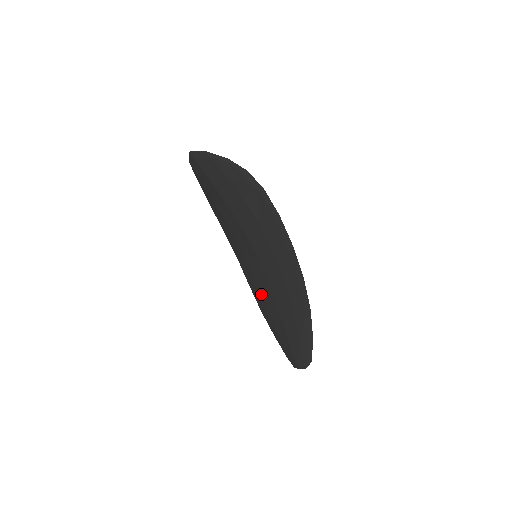
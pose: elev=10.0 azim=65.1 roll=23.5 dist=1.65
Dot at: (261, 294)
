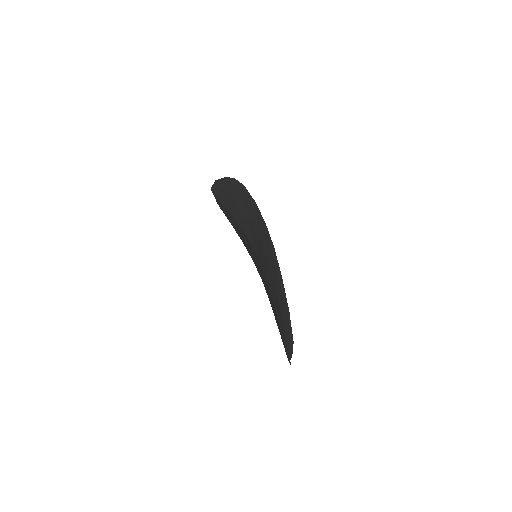
Dot at: occluded
